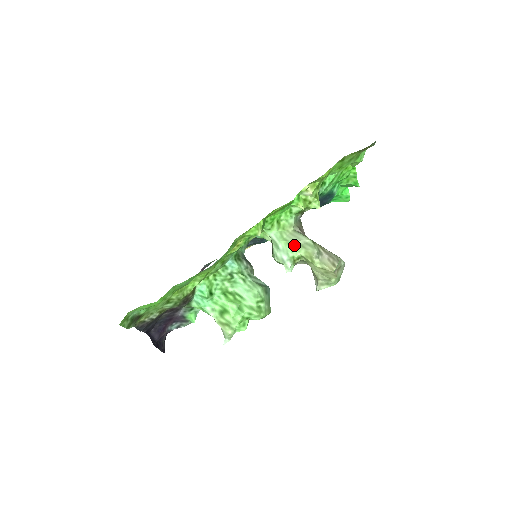
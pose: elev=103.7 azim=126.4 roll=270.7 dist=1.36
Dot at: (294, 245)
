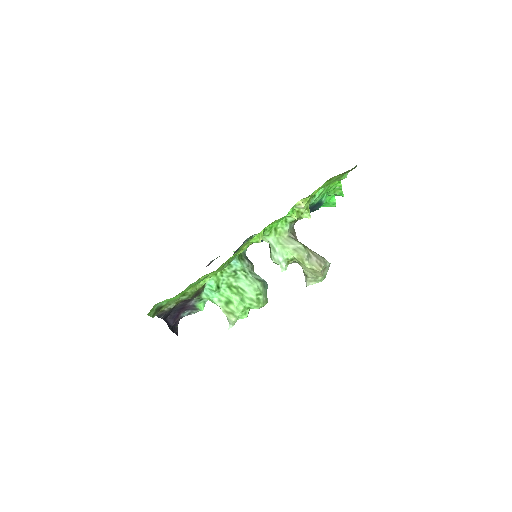
Dot at: (288, 249)
